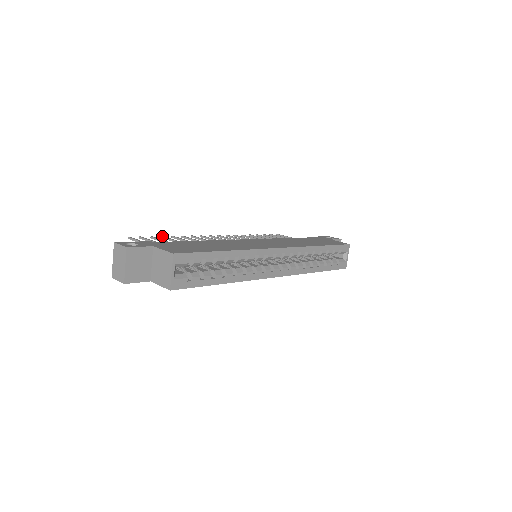
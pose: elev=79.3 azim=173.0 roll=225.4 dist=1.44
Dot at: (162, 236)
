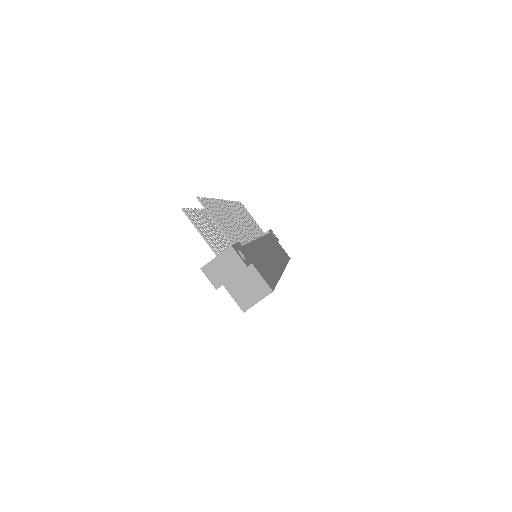
Dot at: (210, 199)
